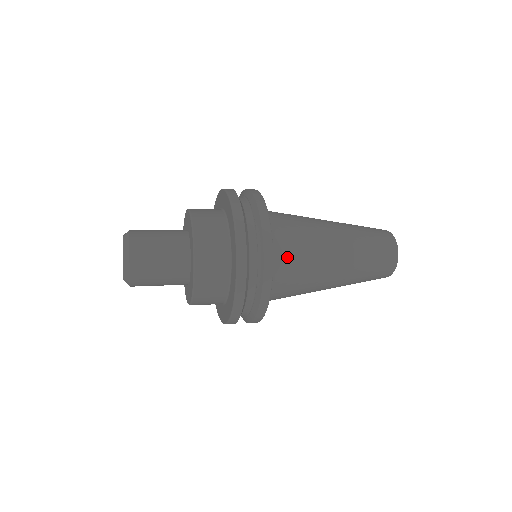
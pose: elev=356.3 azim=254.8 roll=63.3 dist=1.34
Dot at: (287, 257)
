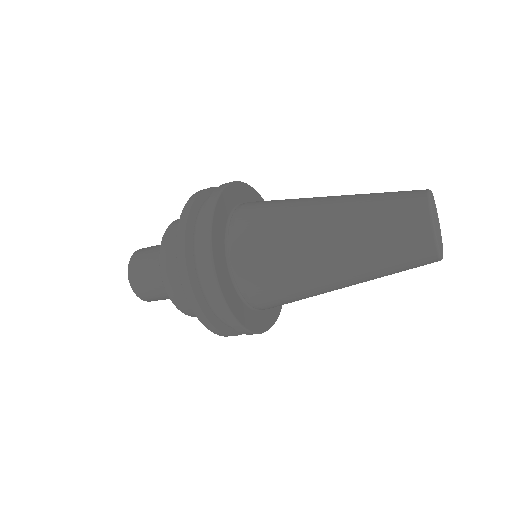
Dot at: (255, 274)
